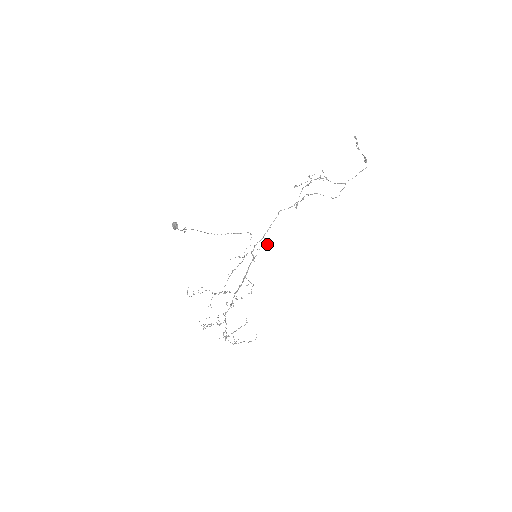
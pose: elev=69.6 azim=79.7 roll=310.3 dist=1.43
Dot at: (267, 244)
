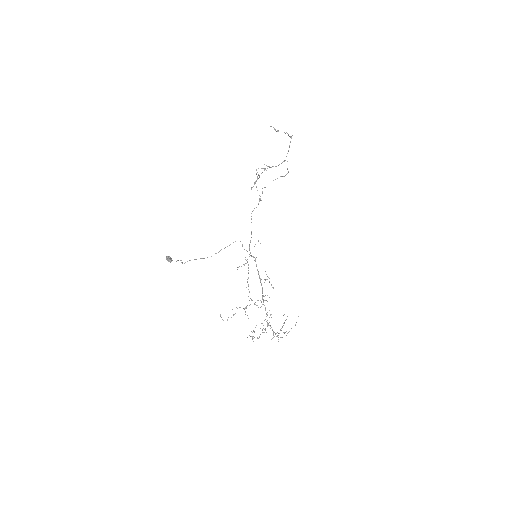
Dot at: occluded
